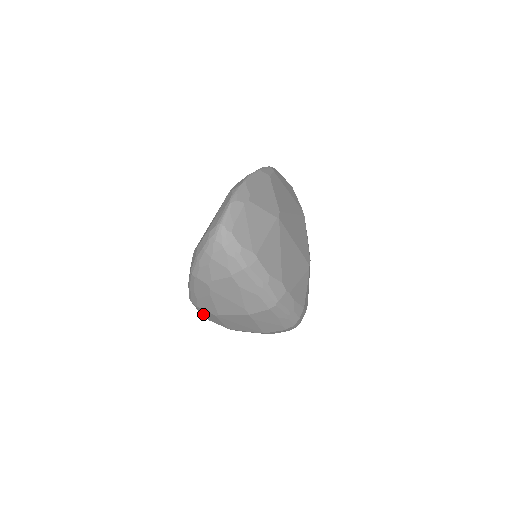
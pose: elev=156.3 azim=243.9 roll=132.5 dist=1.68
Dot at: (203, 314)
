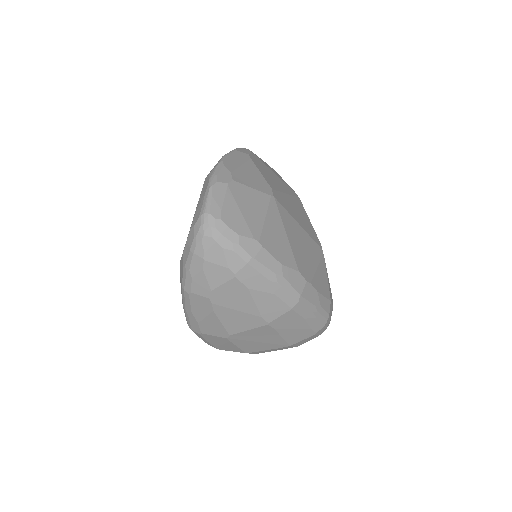
Dot at: (210, 343)
